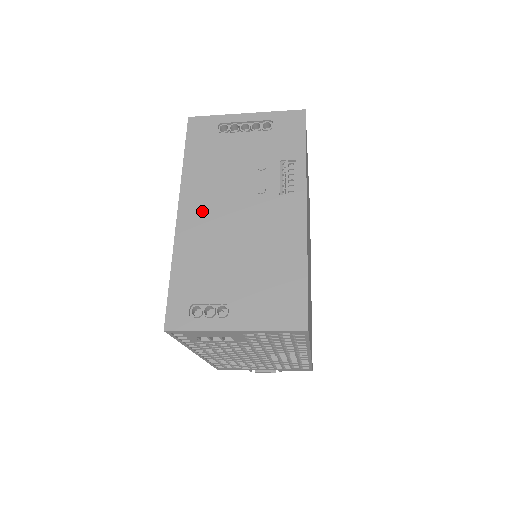
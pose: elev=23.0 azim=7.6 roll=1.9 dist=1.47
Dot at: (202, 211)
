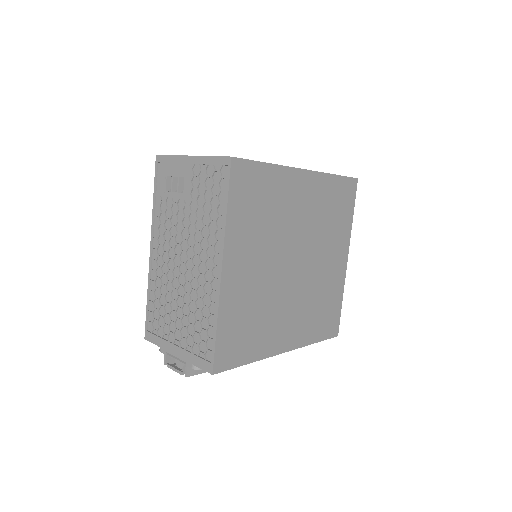
Dot at: occluded
